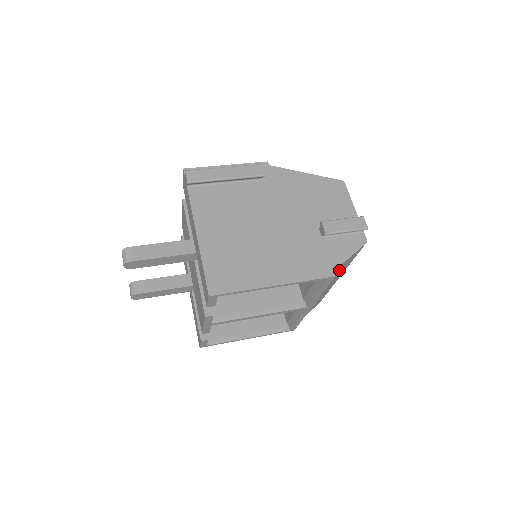
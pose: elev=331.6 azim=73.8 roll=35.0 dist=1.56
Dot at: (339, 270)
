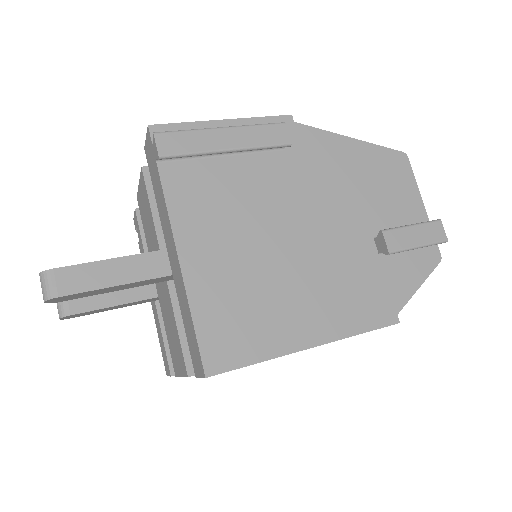
Dot at: occluded
